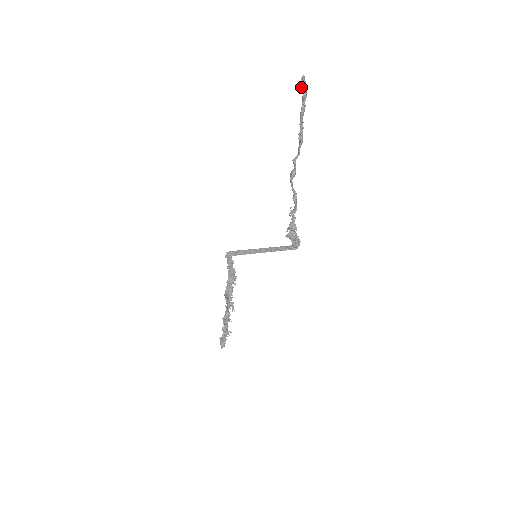
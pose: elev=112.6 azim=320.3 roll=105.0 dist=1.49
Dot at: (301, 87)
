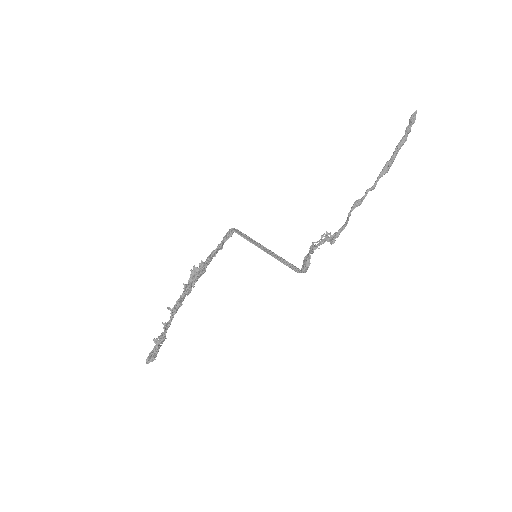
Dot at: (409, 121)
